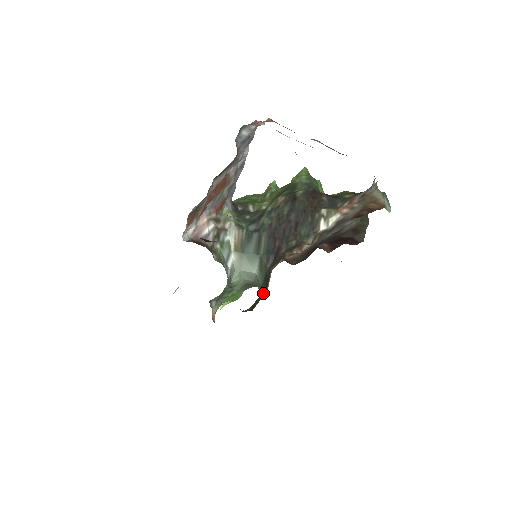
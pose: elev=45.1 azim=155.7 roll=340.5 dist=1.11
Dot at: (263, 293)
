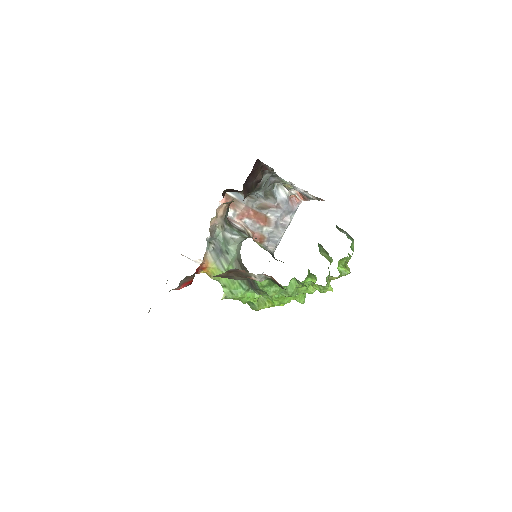
Dot at: occluded
